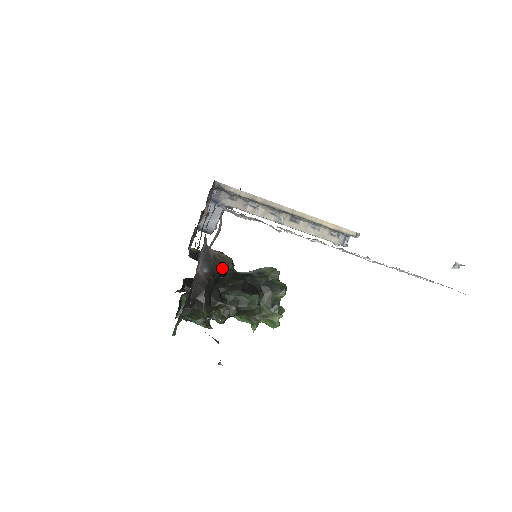
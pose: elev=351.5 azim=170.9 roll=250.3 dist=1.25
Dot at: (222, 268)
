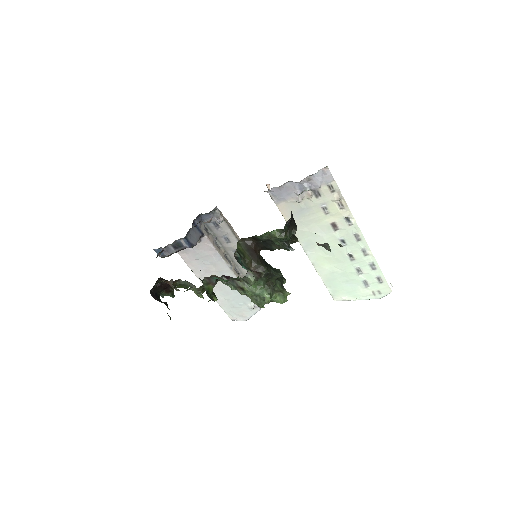
Dot at: occluded
